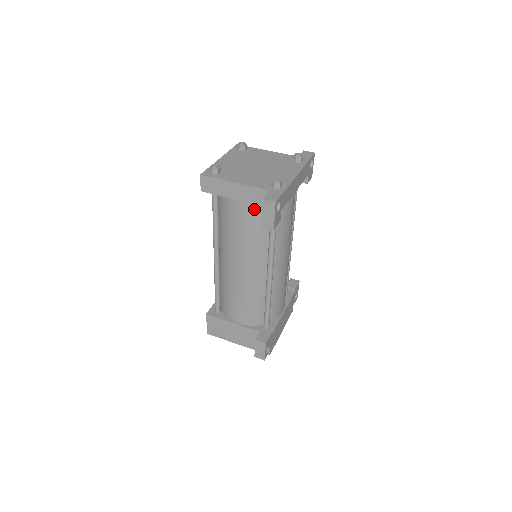
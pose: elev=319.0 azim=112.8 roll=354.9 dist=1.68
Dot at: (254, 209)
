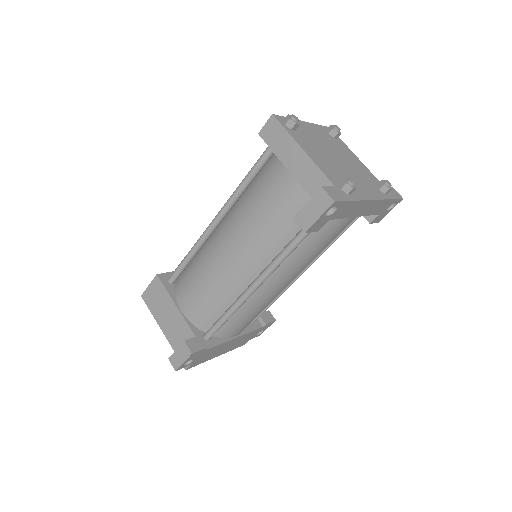
Dot at: (300, 197)
